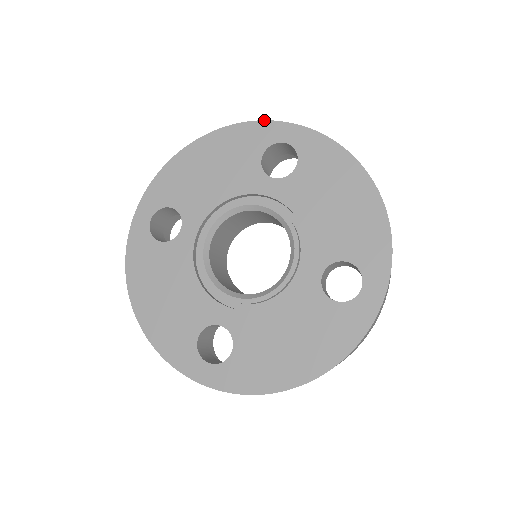
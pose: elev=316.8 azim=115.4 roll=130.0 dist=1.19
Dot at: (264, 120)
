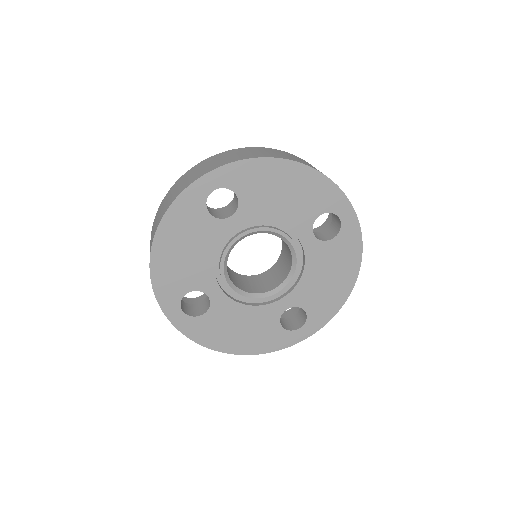
Dot at: (183, 191)
